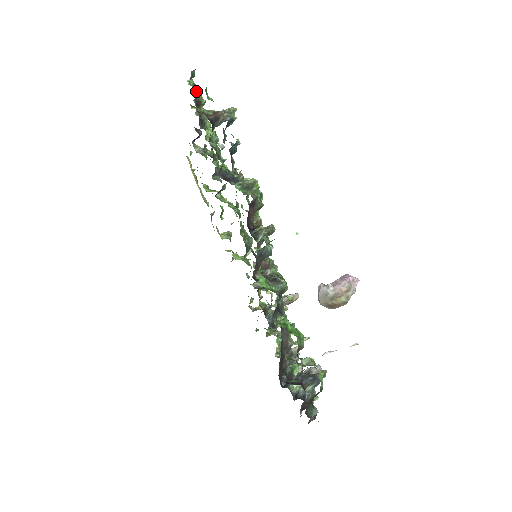
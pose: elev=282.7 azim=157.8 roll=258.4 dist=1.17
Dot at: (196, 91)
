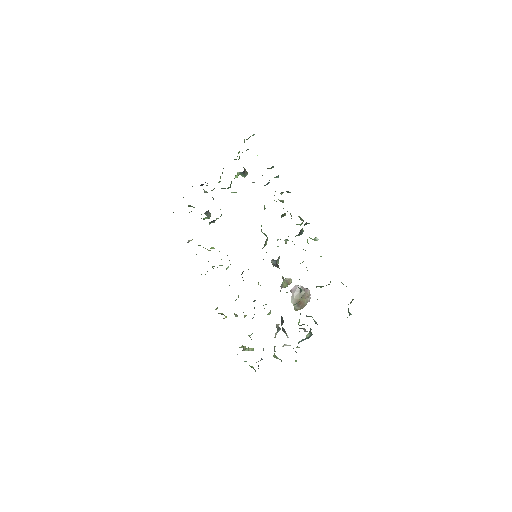
Dot at: occluded
